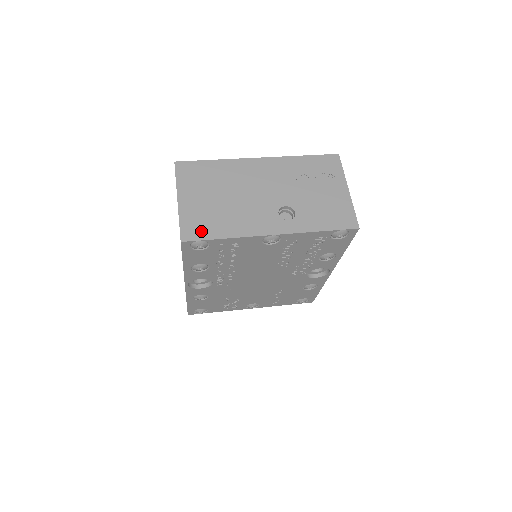
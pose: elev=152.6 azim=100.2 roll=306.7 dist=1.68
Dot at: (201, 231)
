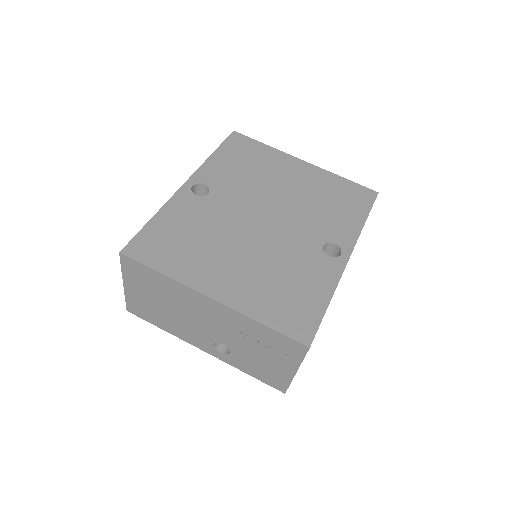
Dot at: (143, 315)
